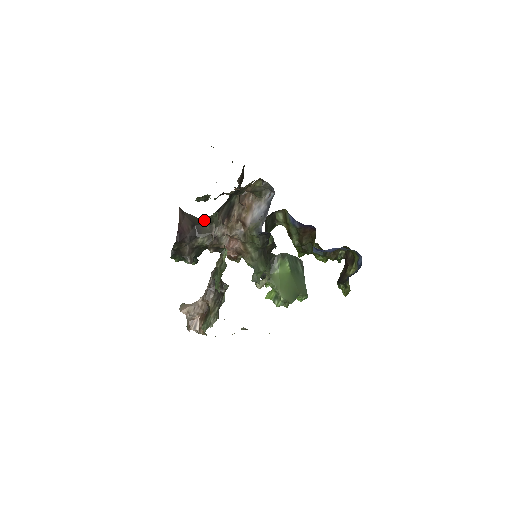
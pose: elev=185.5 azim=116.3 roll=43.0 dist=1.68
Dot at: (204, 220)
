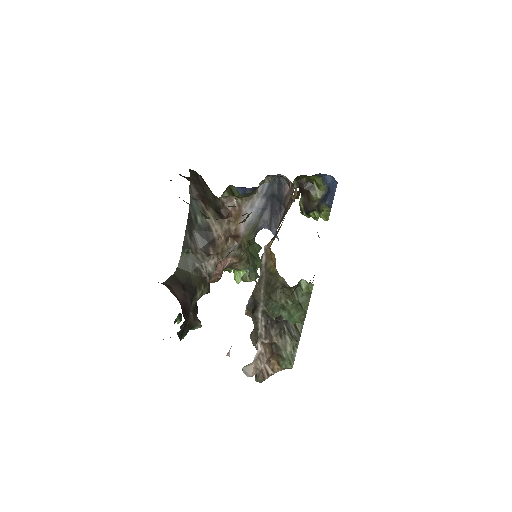
Dot at: (179, 270)
